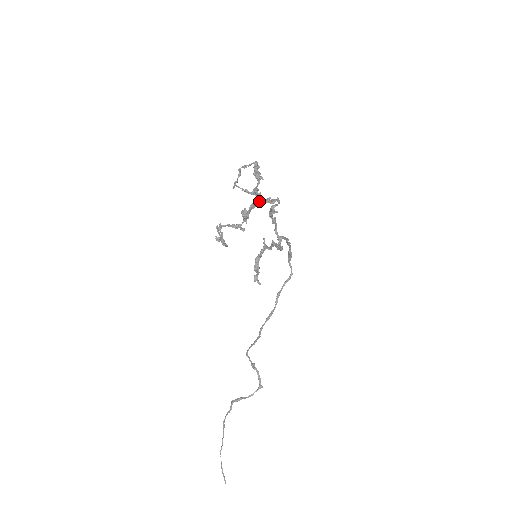
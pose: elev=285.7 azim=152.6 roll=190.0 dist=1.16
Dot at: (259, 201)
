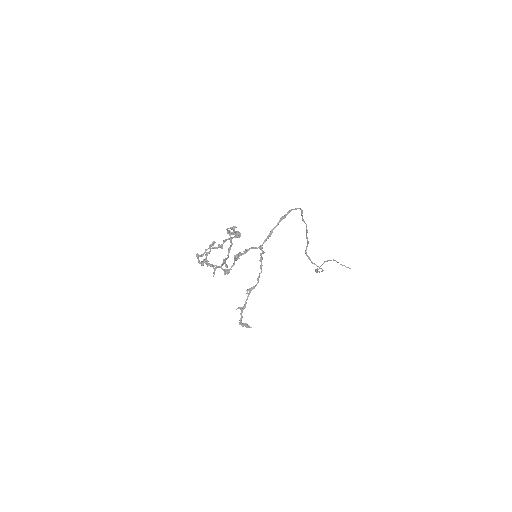
Dot at: occluded
